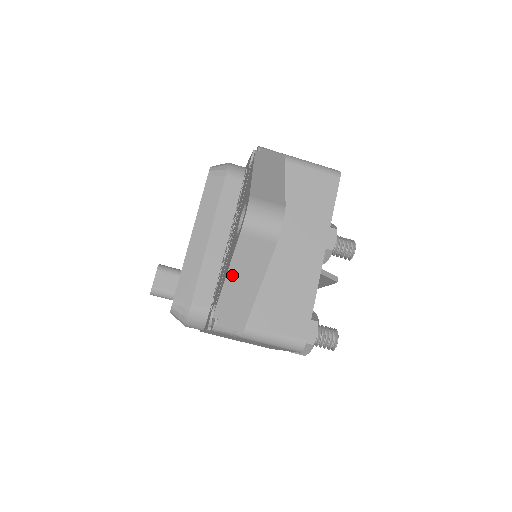
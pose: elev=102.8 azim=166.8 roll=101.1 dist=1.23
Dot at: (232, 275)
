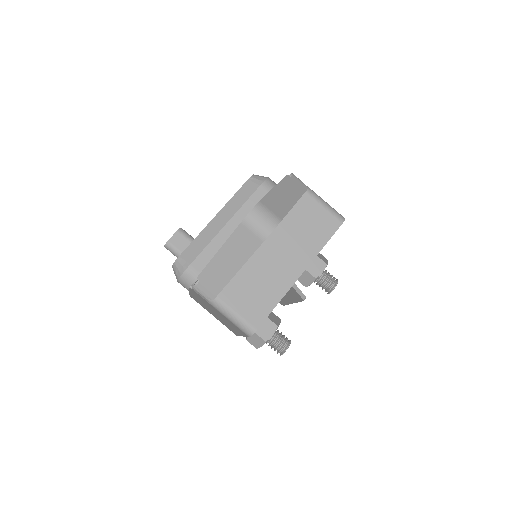
Dot at: (223, 252)
